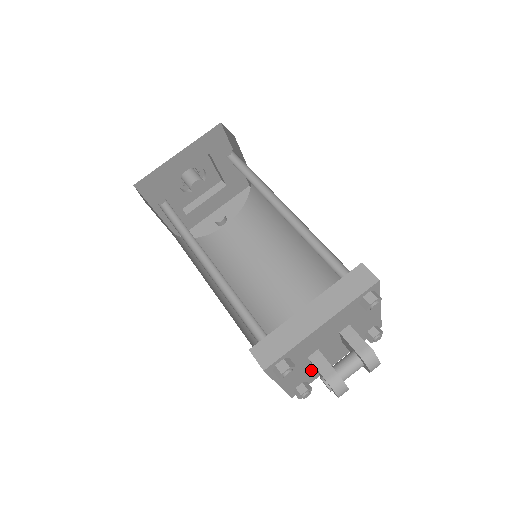
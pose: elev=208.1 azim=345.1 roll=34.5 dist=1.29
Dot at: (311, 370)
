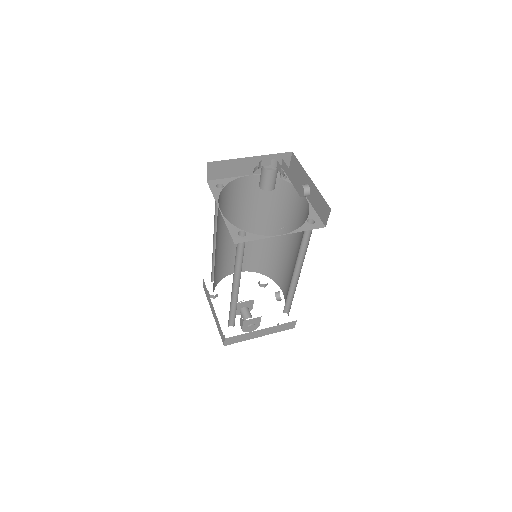
Dot at: occluded
